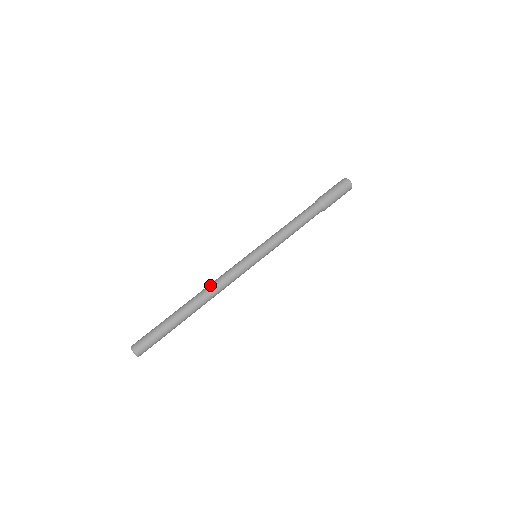
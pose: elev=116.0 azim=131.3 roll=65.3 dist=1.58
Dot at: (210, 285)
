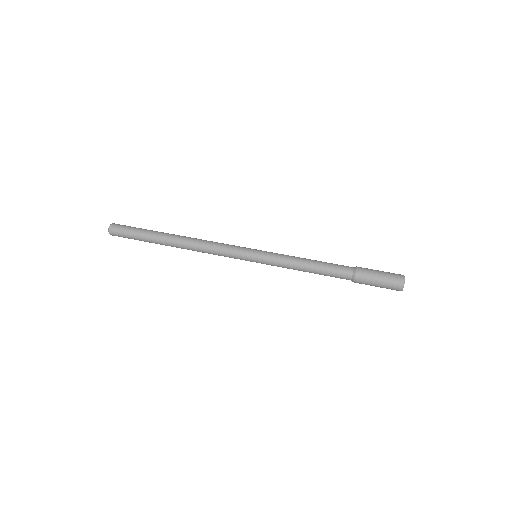
Dot at: (200, 239)
